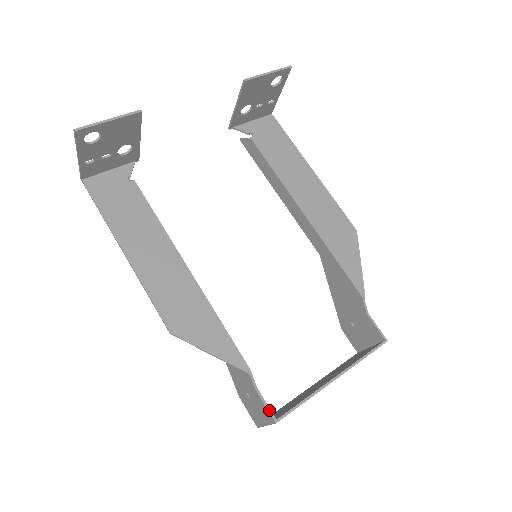
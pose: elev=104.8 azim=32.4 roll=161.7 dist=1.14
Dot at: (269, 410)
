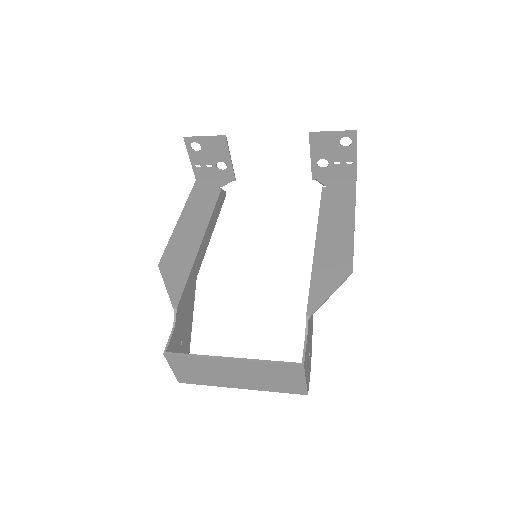
Dot at: (168, 343)
